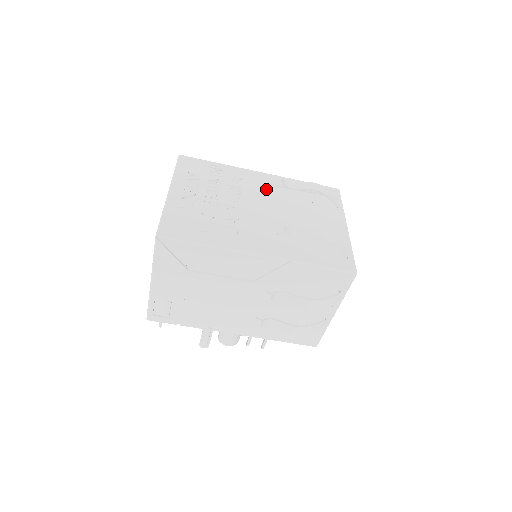
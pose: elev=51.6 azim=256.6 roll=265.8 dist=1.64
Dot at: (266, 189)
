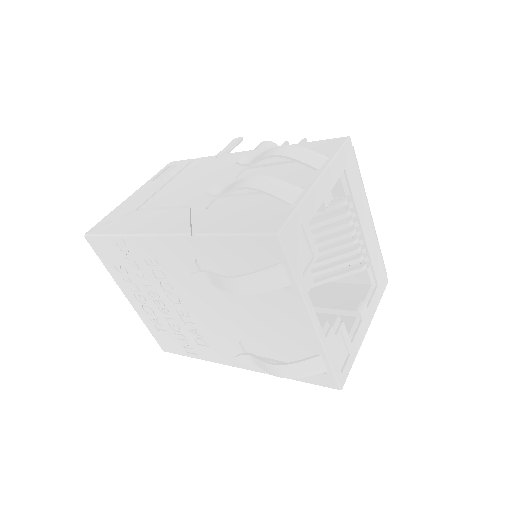
Dot at: (189, 273)
